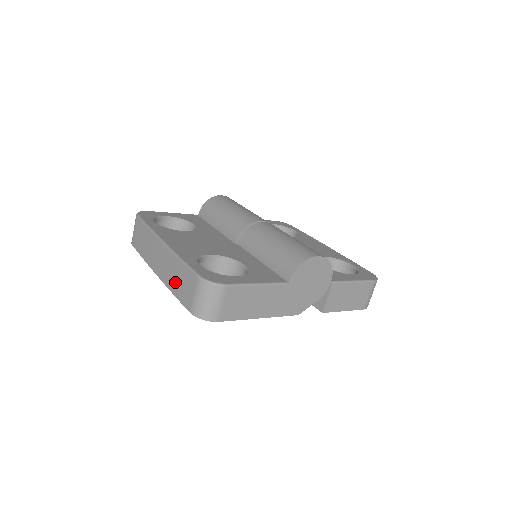
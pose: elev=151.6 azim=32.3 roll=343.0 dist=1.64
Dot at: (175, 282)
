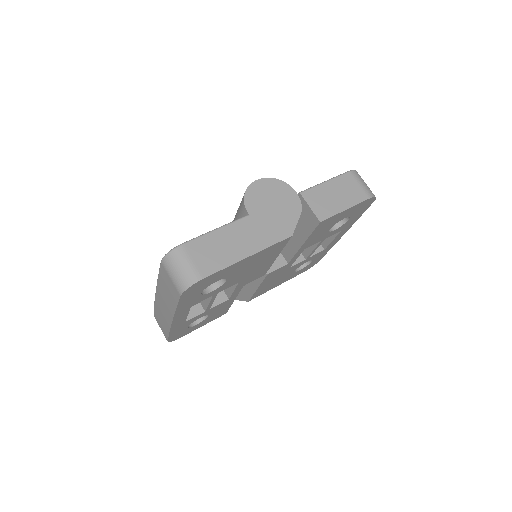
Dot at: (169, 298)
